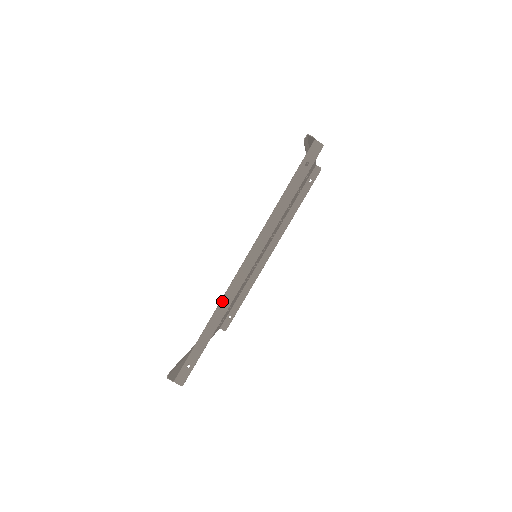
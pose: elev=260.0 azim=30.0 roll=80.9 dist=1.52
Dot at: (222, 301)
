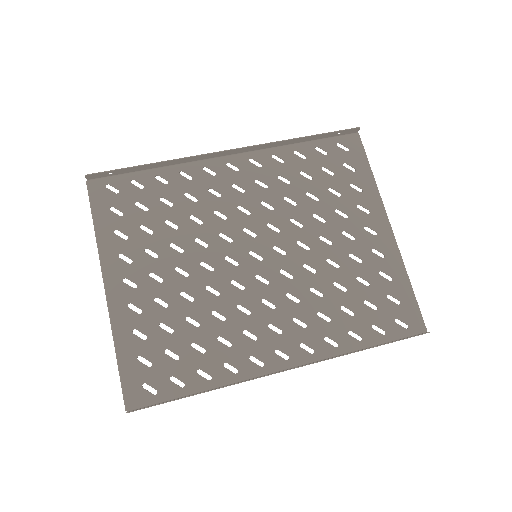
Dot at: (190, 161)
